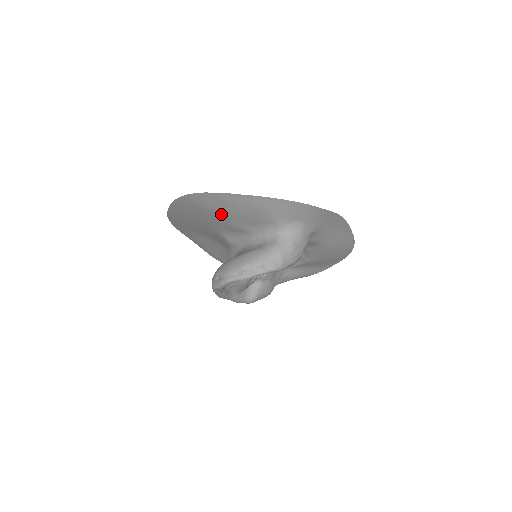
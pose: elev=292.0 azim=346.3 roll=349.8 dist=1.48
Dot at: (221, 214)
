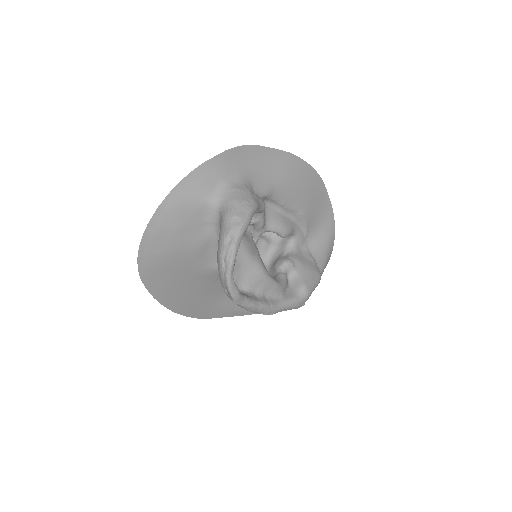
Dot at: (173, 251)
